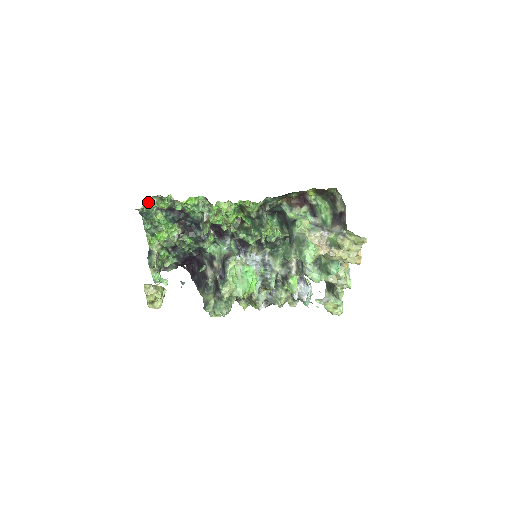
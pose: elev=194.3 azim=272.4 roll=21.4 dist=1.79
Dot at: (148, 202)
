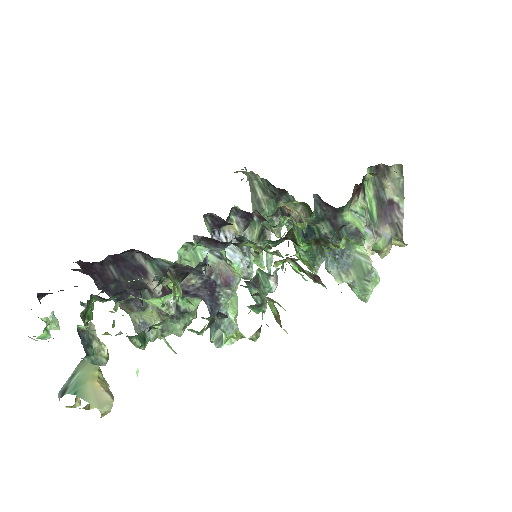
Dot at: occluded
